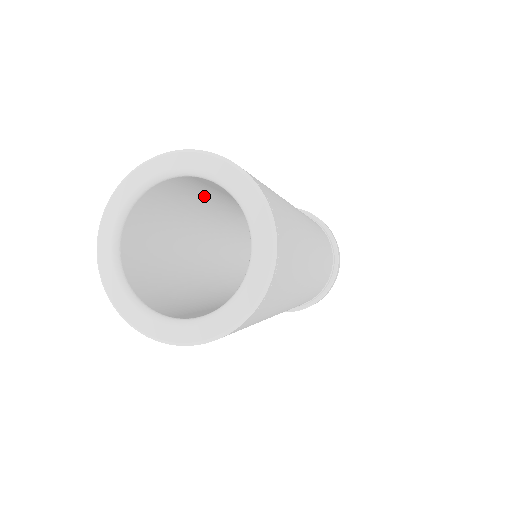
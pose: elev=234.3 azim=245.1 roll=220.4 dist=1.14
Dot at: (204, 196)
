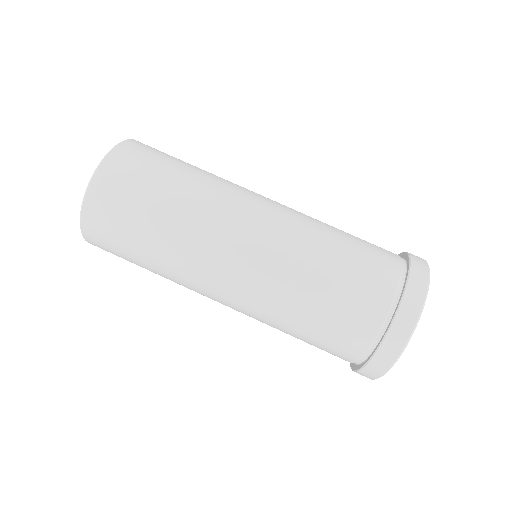
Dot at: occluded
